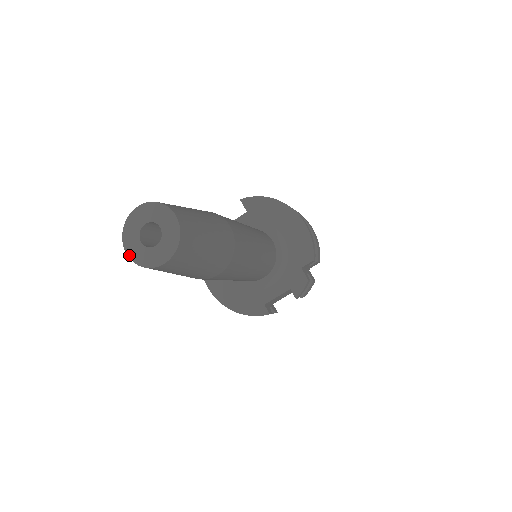
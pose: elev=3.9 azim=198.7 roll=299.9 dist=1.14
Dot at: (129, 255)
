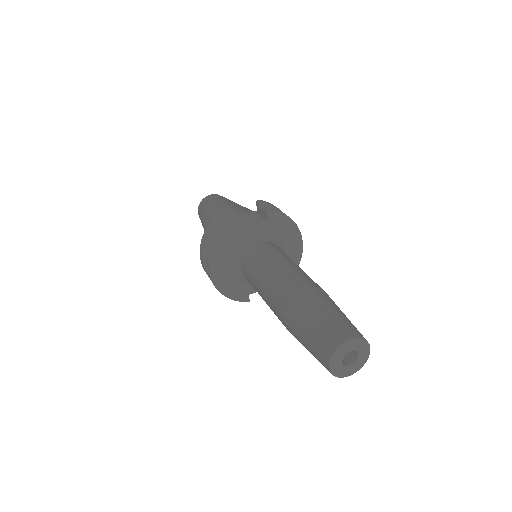
Dot at: (331, 369)
